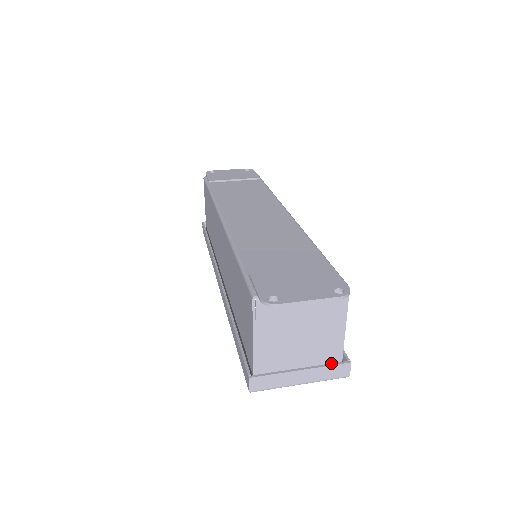
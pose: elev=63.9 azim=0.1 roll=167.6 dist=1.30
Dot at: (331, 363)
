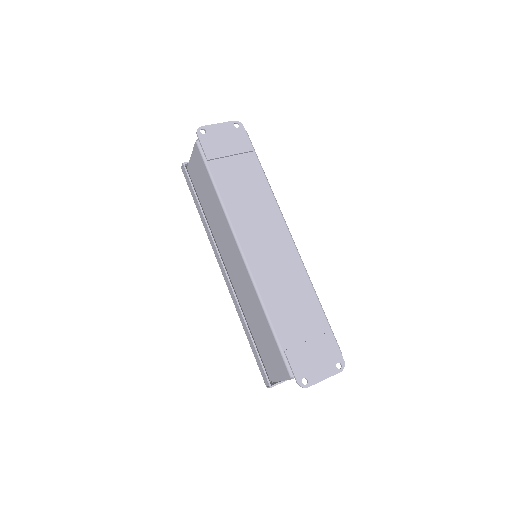
Dot at: occluded
